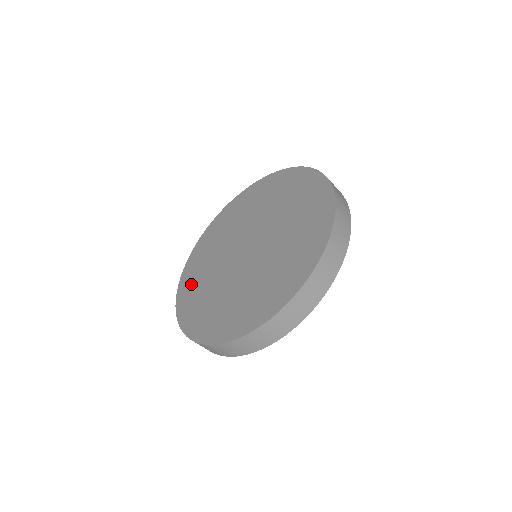
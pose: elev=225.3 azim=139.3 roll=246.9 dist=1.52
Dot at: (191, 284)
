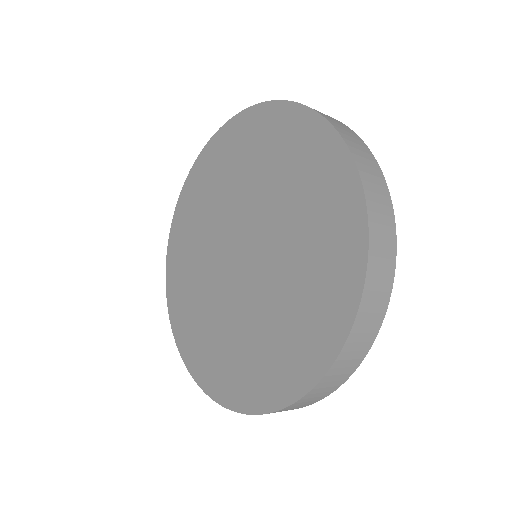
Dot at: (181, 242)
